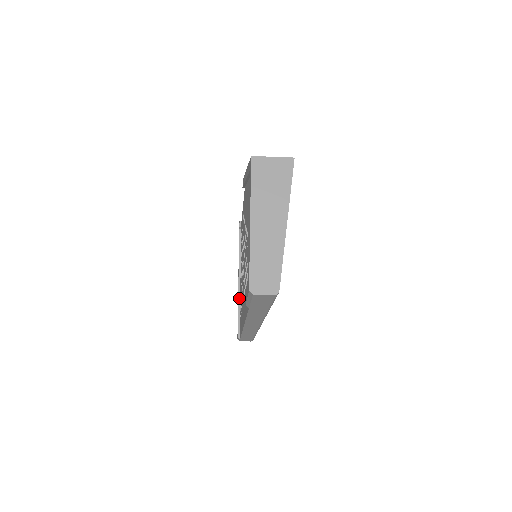
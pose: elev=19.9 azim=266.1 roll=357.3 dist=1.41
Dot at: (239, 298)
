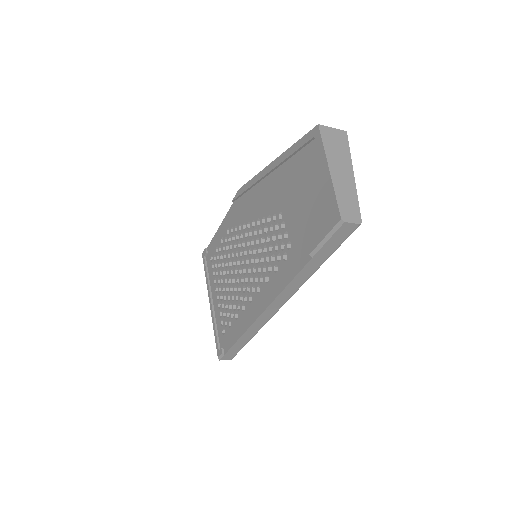
Dot at: (214, 318)
